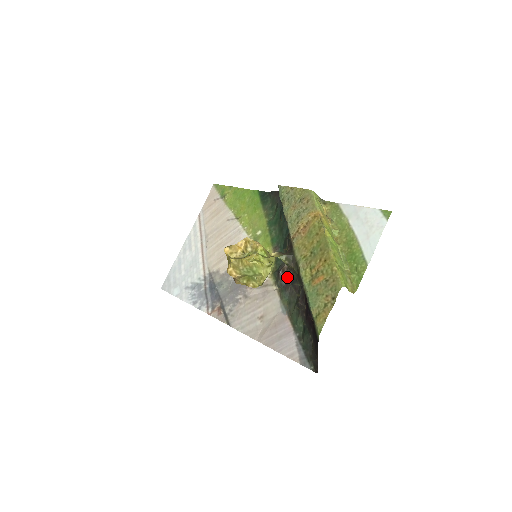
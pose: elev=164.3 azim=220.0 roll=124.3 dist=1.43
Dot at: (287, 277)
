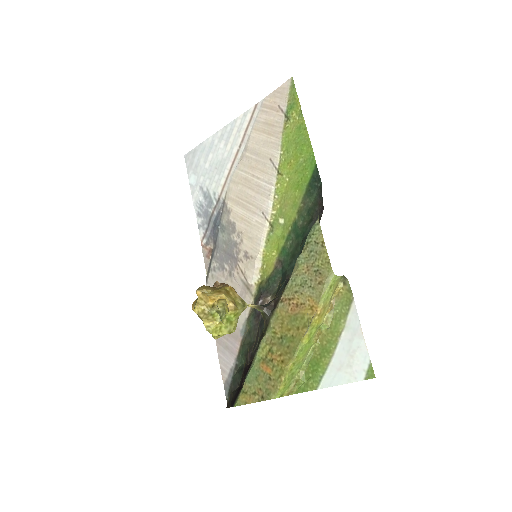
Dot at: occluded
